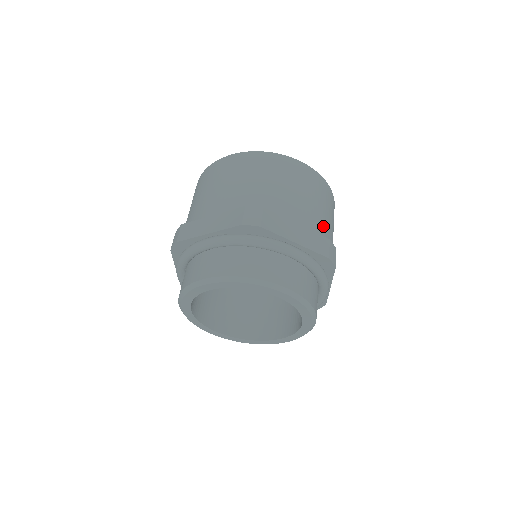
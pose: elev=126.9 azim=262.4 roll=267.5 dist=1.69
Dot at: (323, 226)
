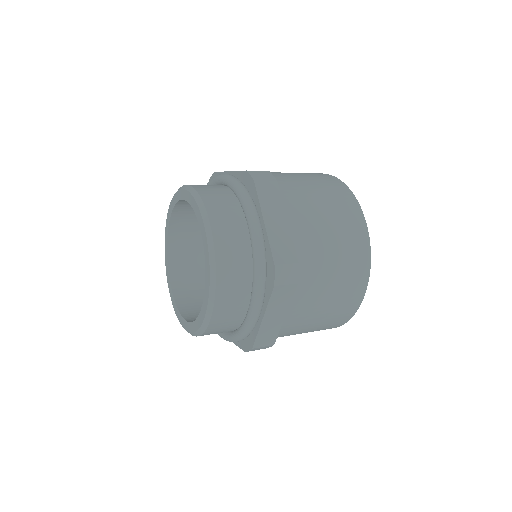
Dot at: (313, 260)
